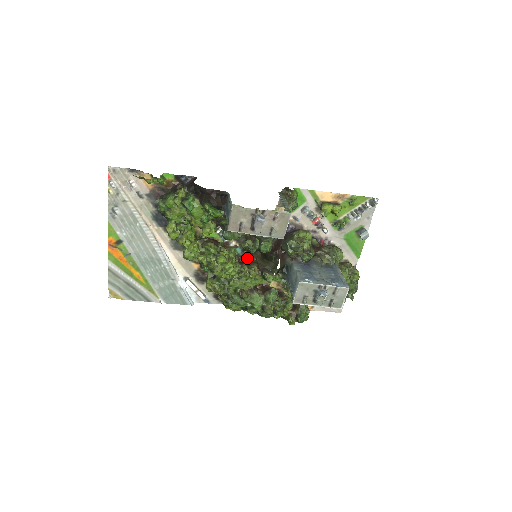
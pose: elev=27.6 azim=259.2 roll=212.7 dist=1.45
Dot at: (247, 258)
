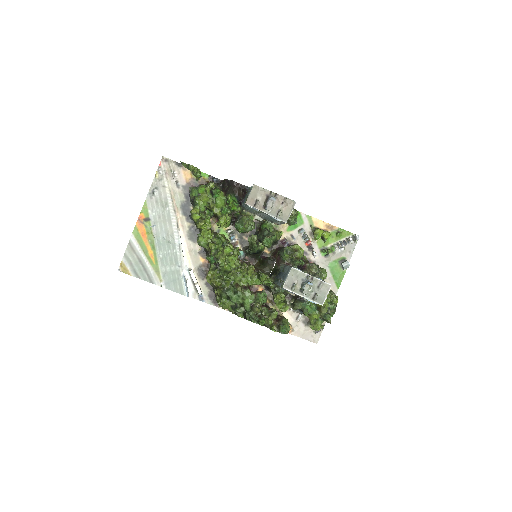
Dot at: occluded
